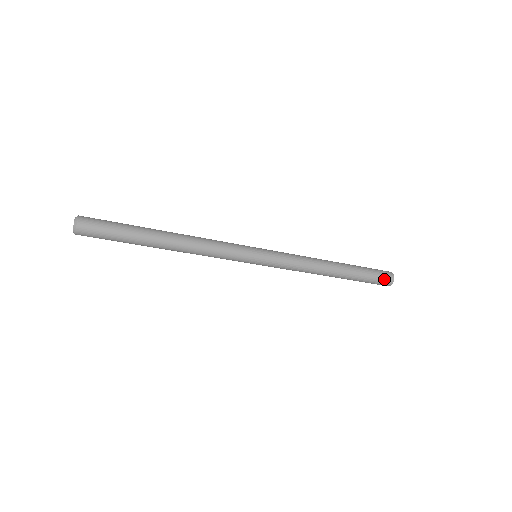
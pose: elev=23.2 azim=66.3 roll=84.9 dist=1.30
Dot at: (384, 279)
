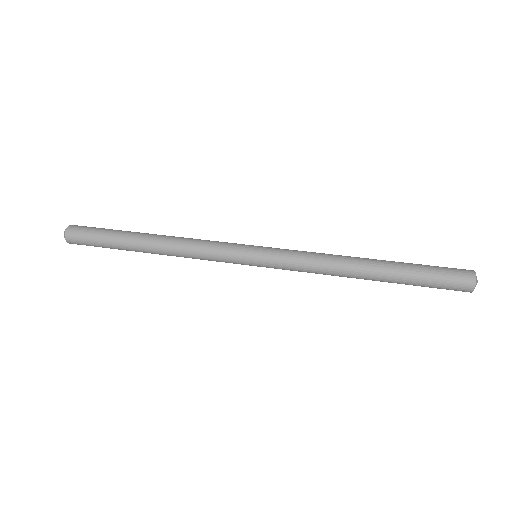
Dot at: (455, 287)
